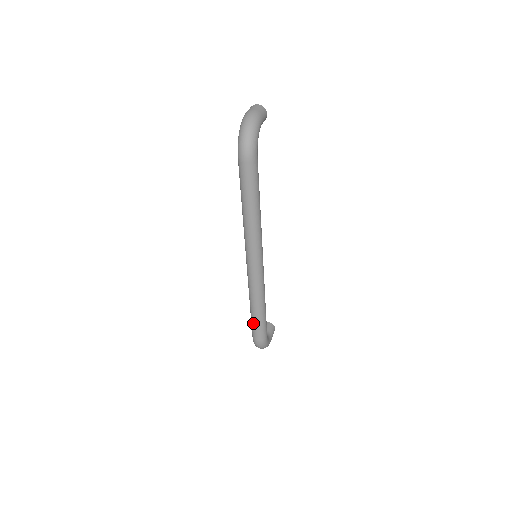
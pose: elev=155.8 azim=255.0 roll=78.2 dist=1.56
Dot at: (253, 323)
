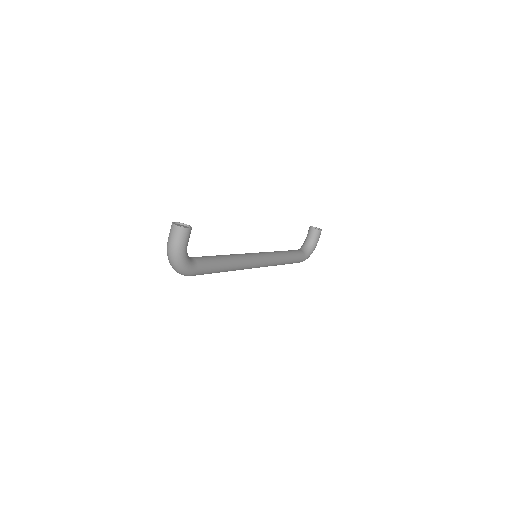
Dot at: occluded
